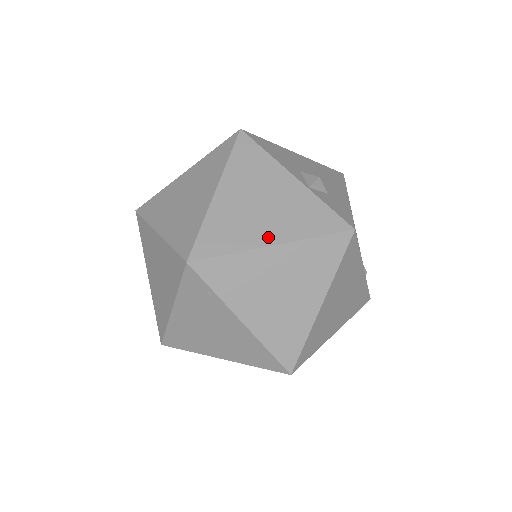
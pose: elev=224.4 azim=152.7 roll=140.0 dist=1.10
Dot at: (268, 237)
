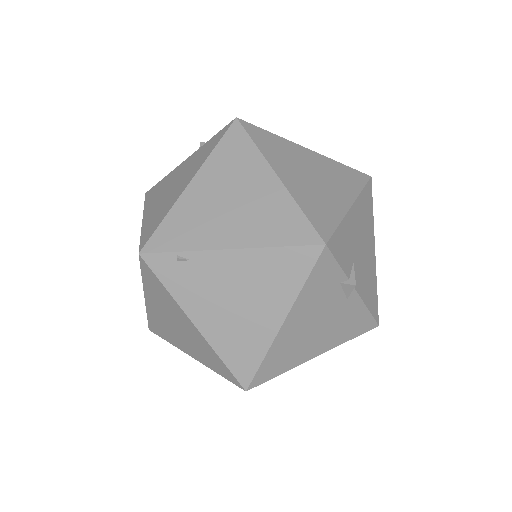
Dot at: (184, 185)
